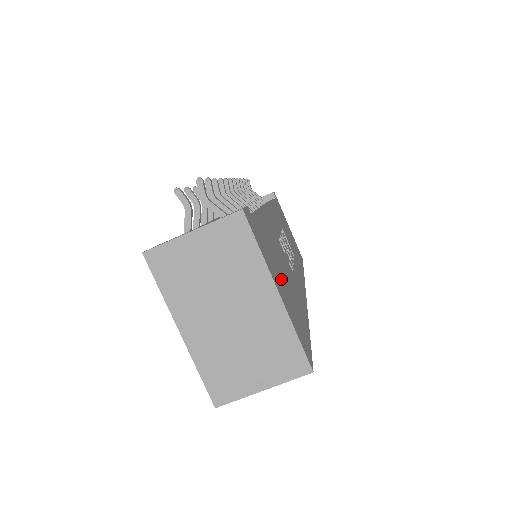
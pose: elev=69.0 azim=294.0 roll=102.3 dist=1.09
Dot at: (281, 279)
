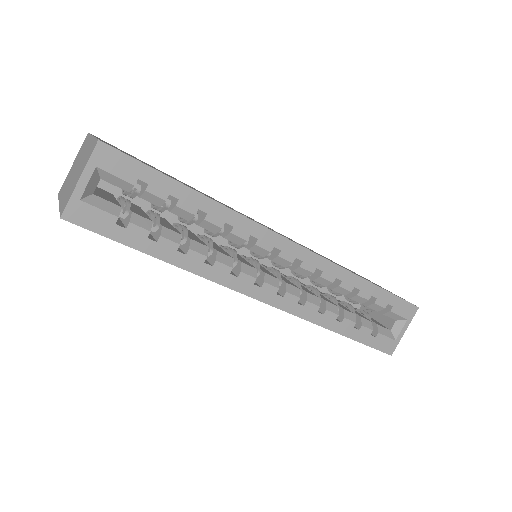
Dot at: occluded
